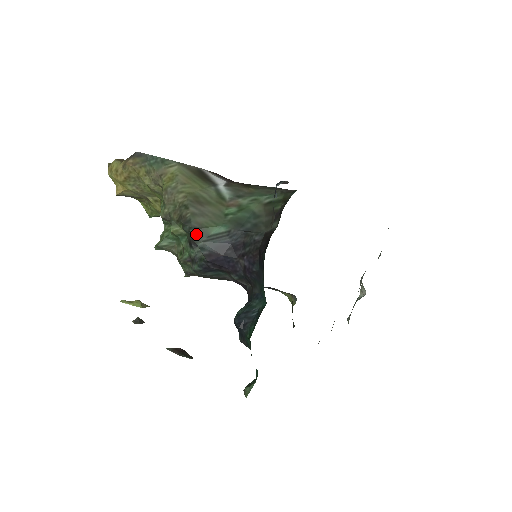
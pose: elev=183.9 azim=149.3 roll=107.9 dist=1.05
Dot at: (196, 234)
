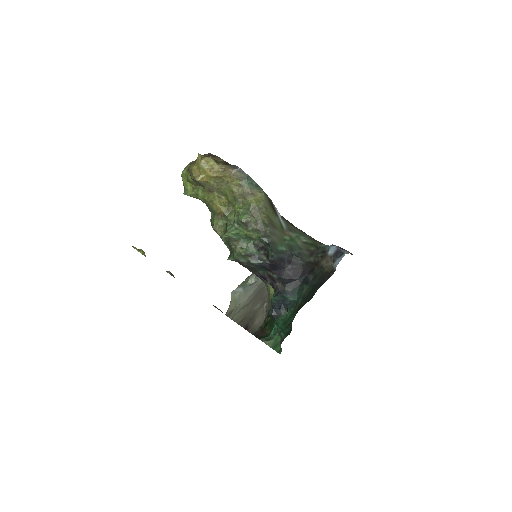
Dot at: (273, 247)
